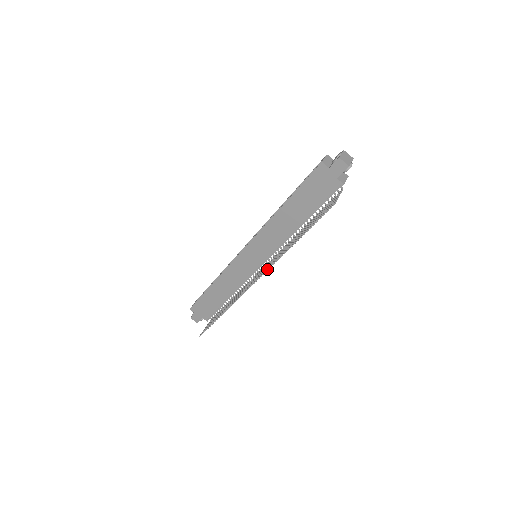
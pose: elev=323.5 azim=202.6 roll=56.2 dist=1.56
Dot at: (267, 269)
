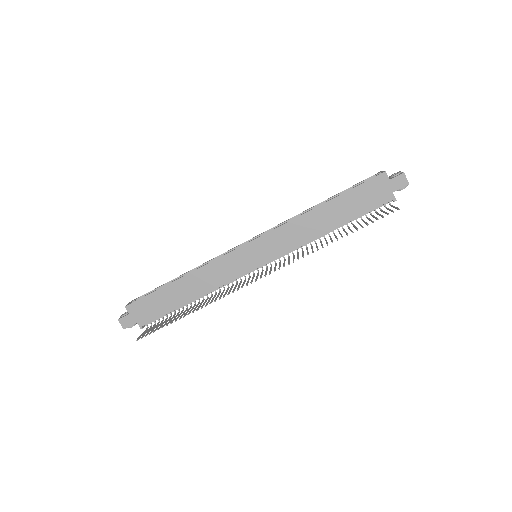
Dot at: (284, 265)
